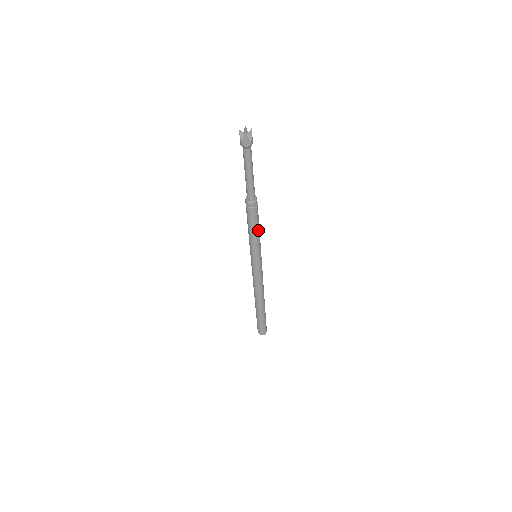
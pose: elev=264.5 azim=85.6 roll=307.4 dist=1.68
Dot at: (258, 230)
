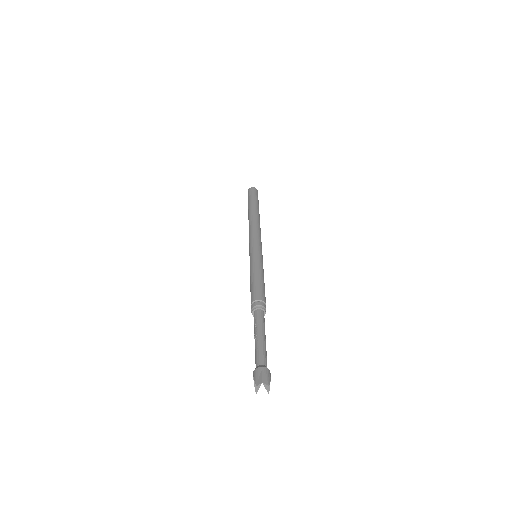
Dot at: occluded
